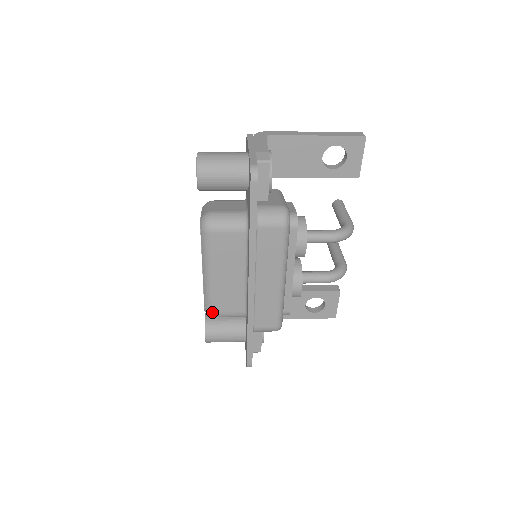
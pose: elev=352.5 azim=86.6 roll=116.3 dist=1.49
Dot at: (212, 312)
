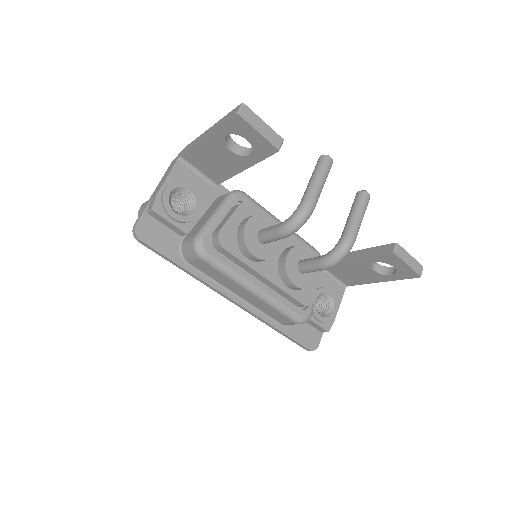
Dot at: occluded
